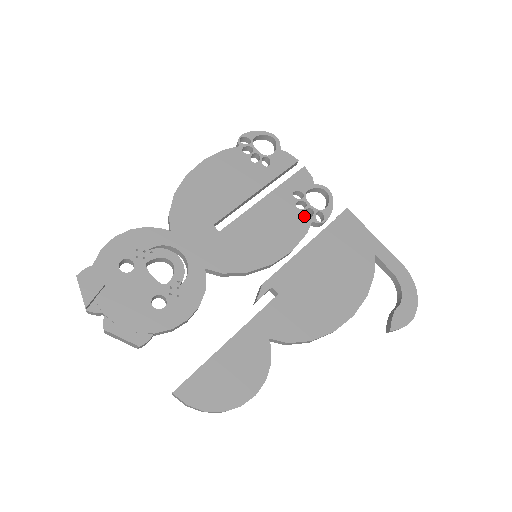
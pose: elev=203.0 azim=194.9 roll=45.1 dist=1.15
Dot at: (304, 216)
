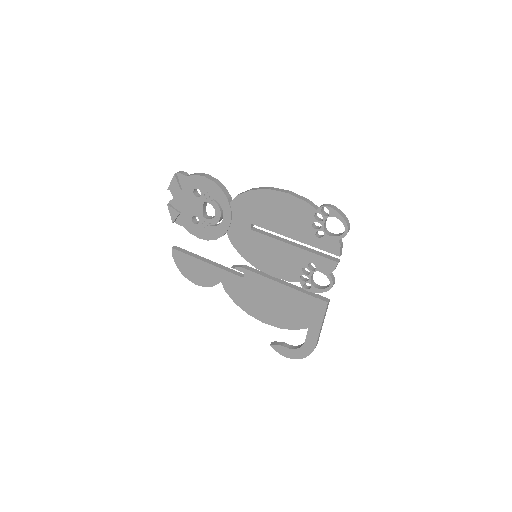
Dot at: (300, 276)
